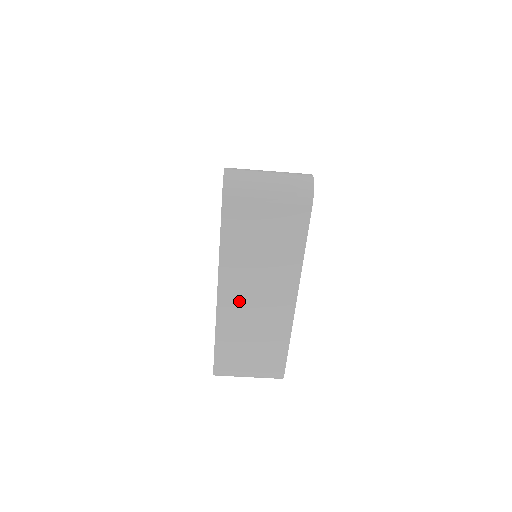
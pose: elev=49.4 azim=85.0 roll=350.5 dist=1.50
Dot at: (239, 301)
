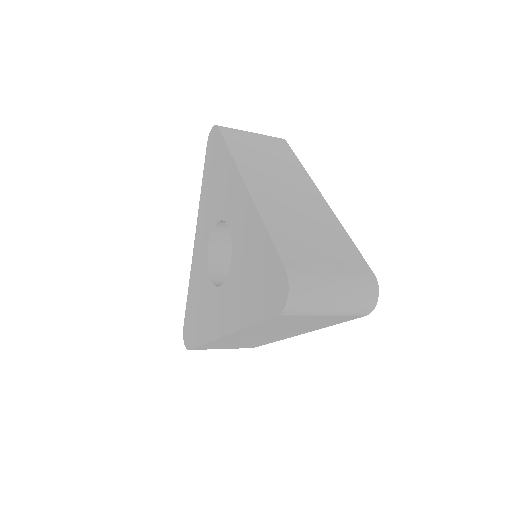
Dot at: (243, 337)
